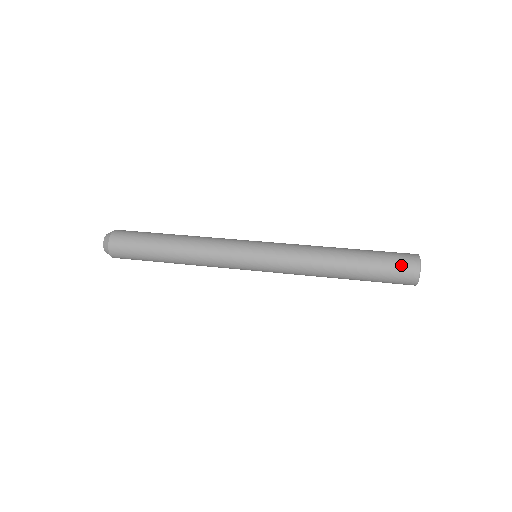
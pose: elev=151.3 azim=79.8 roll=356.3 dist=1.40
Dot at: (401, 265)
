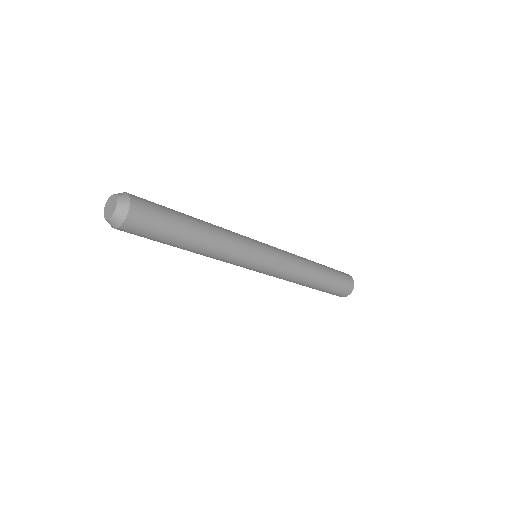
Dot at: occluded
